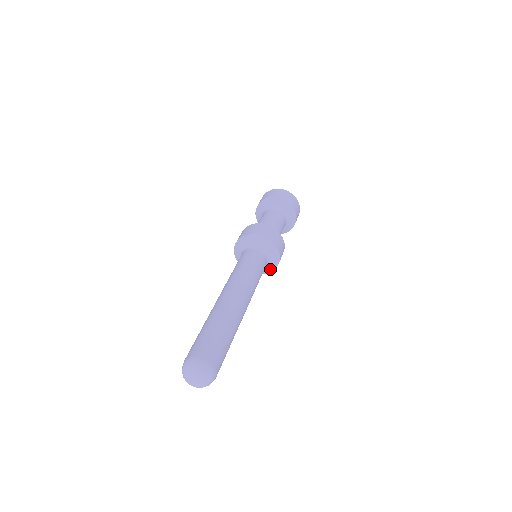
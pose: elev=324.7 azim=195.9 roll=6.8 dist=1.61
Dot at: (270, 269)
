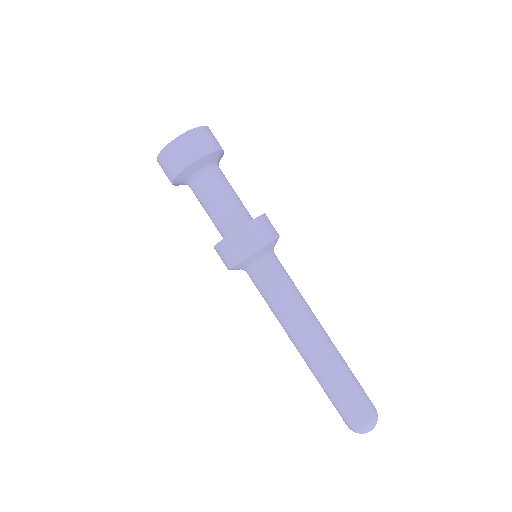
Dot at: occluded
